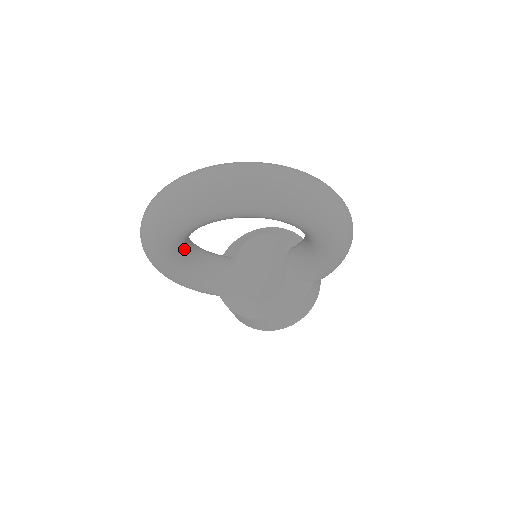
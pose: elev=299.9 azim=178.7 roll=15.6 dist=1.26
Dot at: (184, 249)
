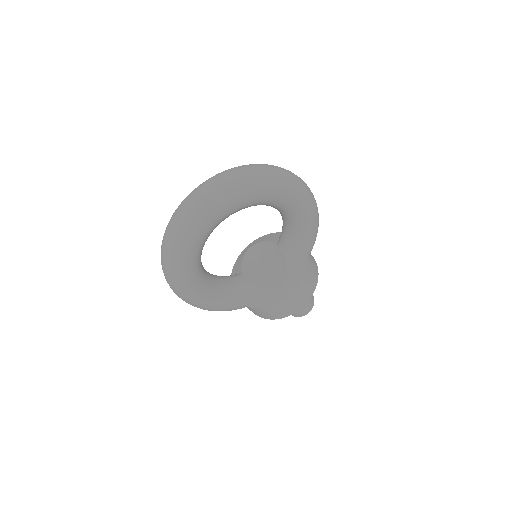
Dot at: (202, 270)
